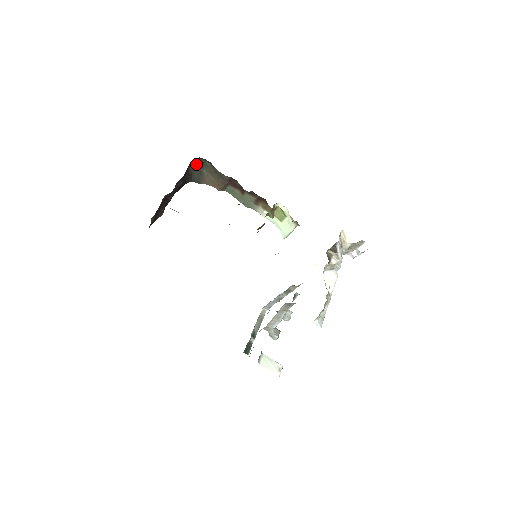
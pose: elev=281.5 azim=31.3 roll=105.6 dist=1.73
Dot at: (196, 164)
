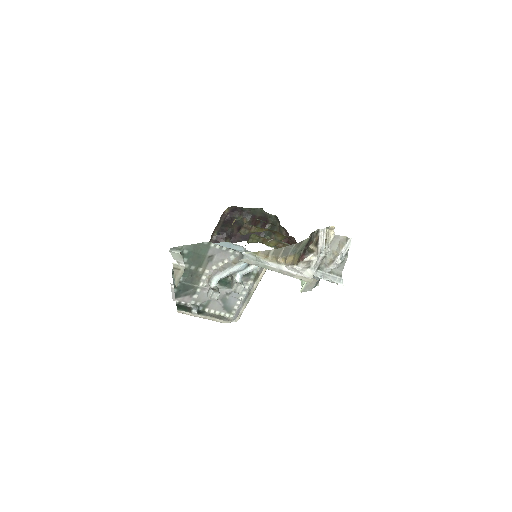
Dot at: (271, 227)
